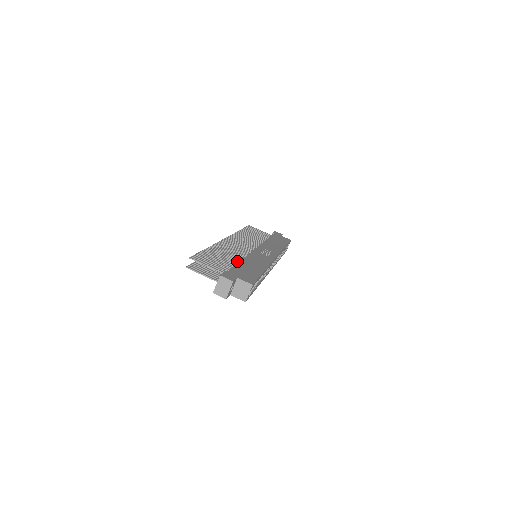
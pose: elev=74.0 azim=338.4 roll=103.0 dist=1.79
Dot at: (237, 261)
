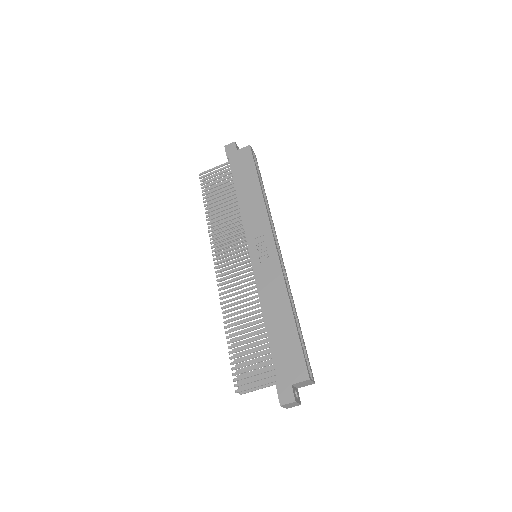
Dot at: (261, 322)
